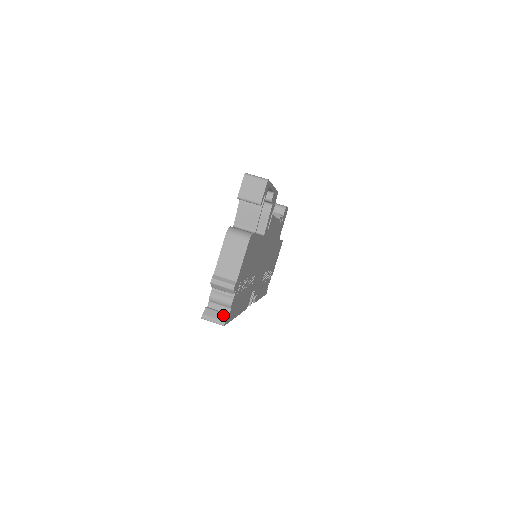
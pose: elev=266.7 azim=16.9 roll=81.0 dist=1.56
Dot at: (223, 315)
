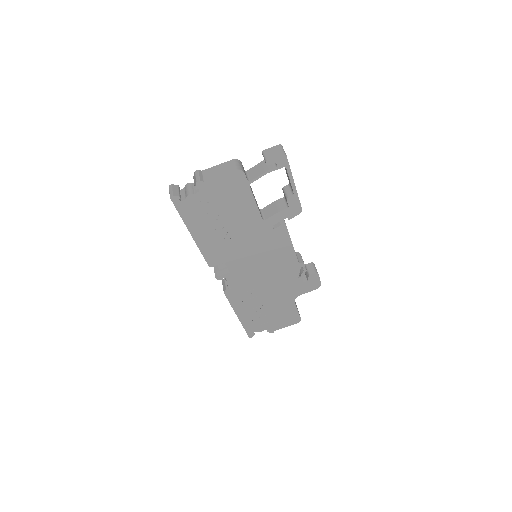
Dot at: (178, 194)
